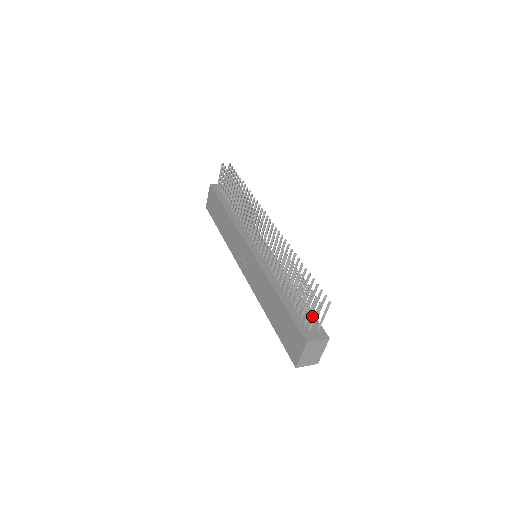
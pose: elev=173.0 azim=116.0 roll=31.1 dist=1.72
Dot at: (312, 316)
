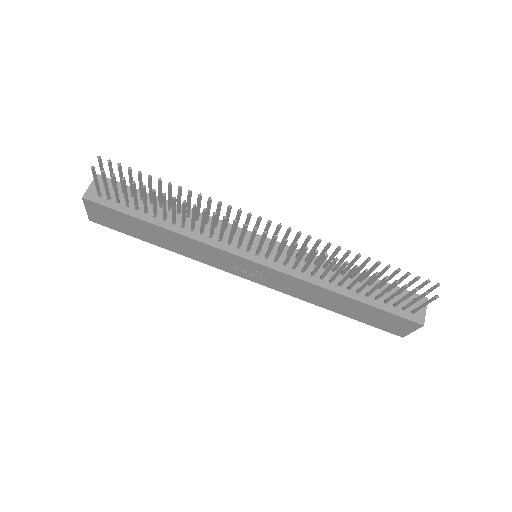
Dot at: (394, 289)
